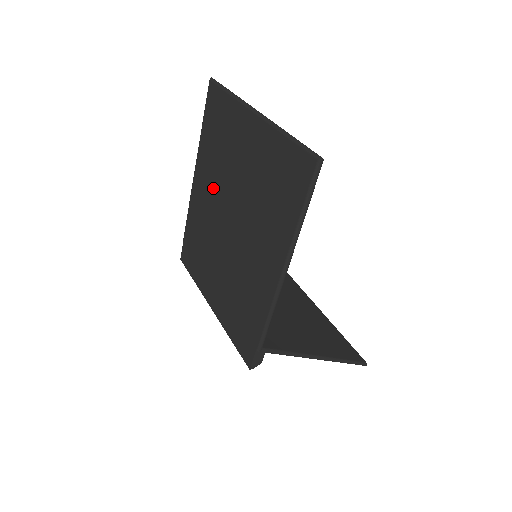
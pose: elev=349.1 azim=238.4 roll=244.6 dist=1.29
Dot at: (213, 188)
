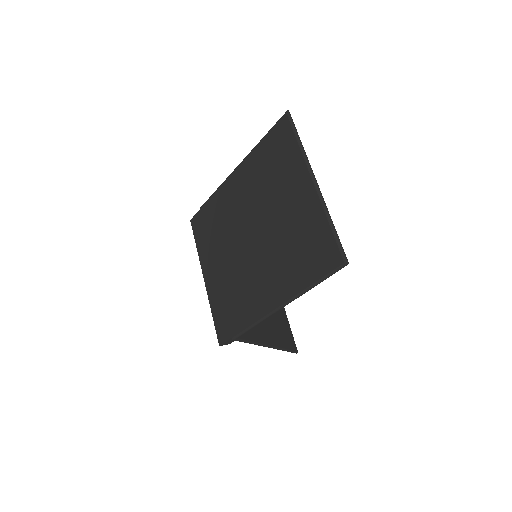
Dot at: (248, 198)
